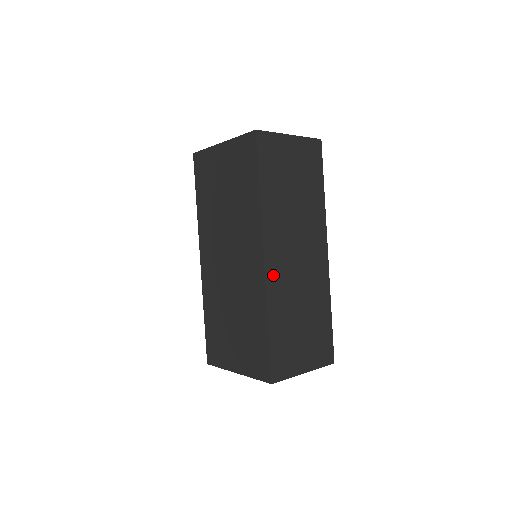
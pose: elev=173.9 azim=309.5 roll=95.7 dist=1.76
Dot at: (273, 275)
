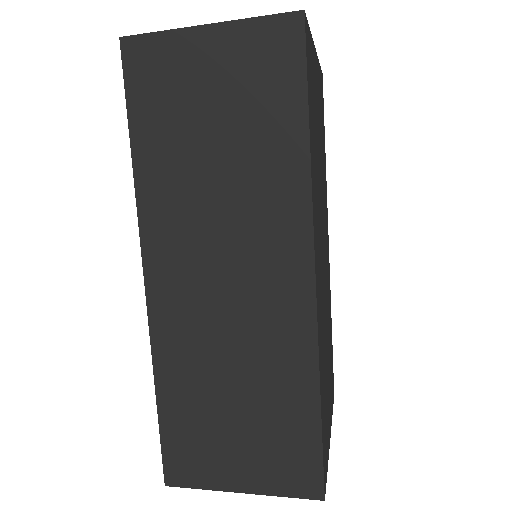
Dot at: (165, 310)
